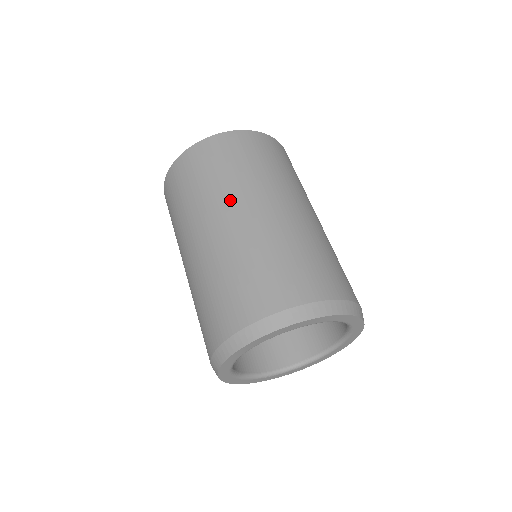
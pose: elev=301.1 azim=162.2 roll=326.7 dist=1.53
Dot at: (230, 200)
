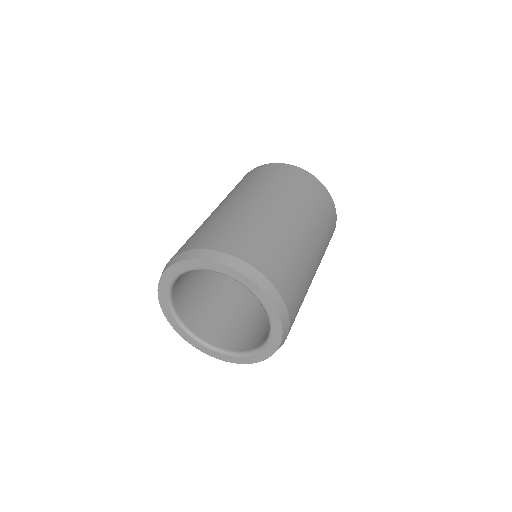
Dot at: occluded
